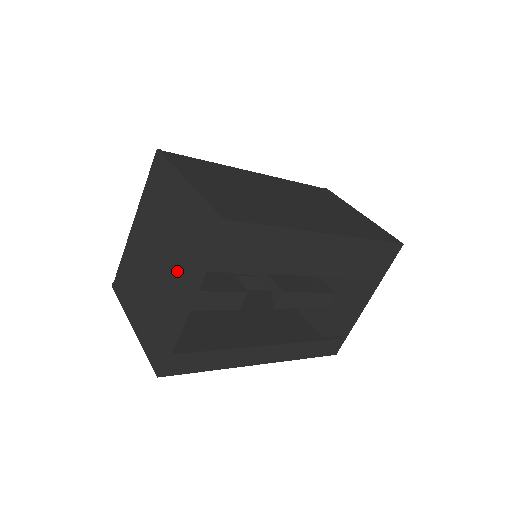
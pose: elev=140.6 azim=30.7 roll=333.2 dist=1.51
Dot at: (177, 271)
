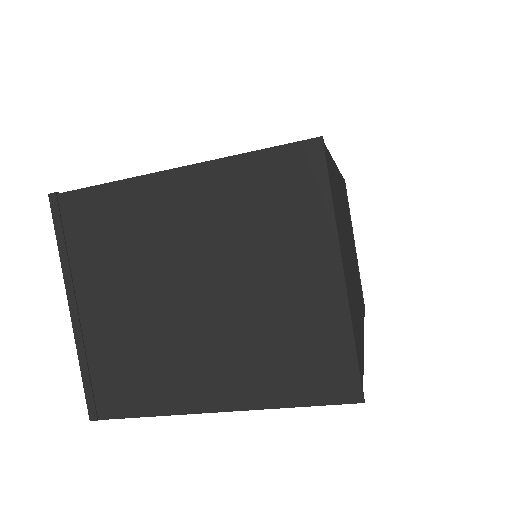
Dot at: (227, 356)
